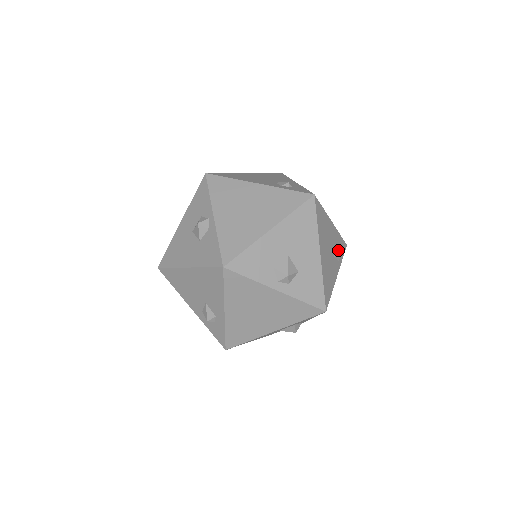
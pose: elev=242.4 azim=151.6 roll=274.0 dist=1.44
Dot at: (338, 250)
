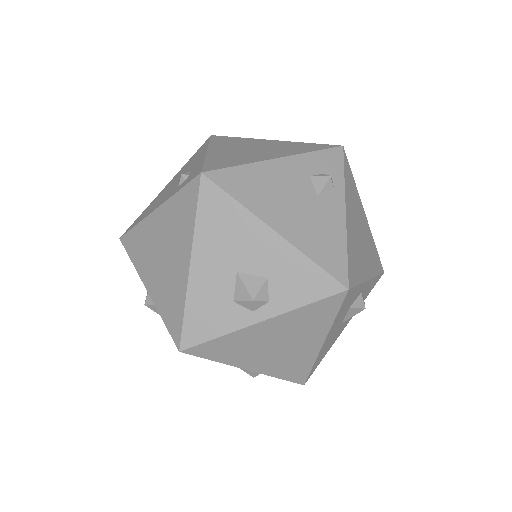
Dot at: (319, 180)
